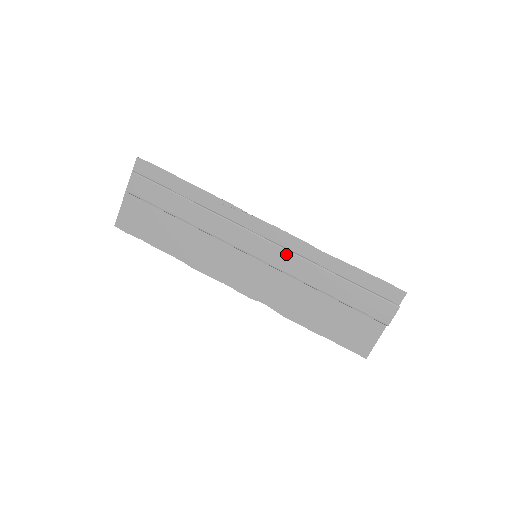
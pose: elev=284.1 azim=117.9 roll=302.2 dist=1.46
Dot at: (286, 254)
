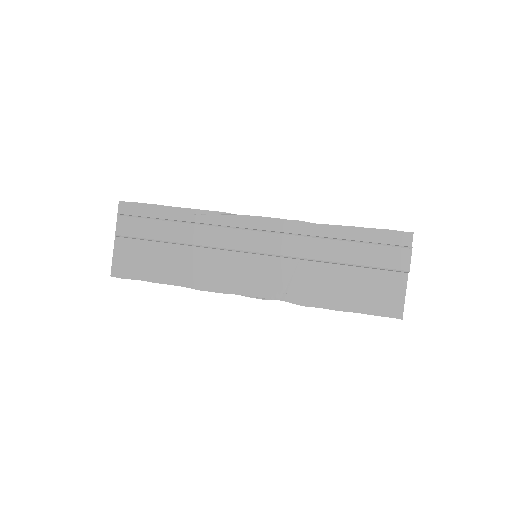
Dot at: (283, 238)
